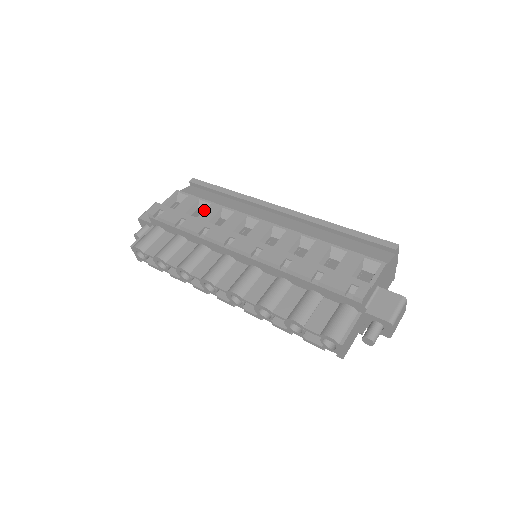
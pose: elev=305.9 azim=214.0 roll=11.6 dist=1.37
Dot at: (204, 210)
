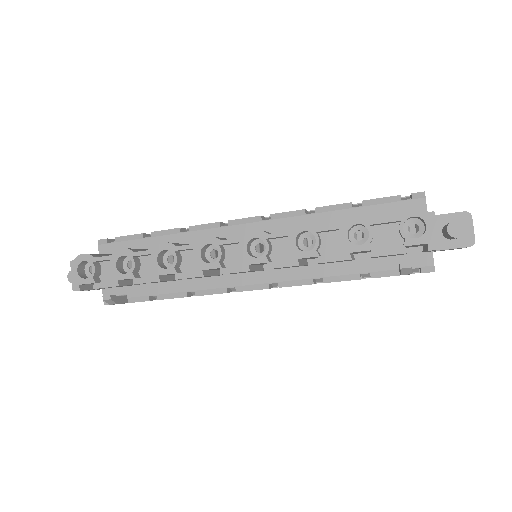
Dot at: occluded
